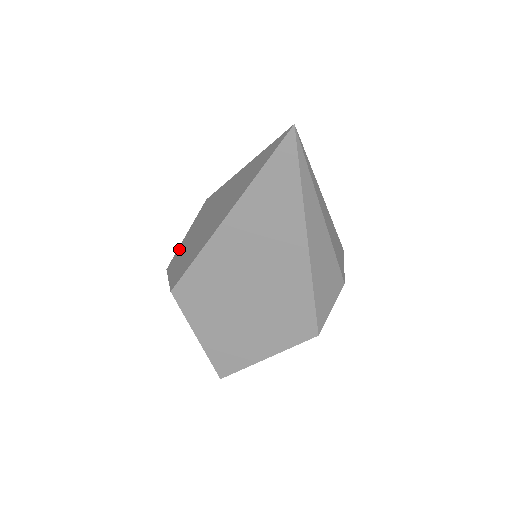
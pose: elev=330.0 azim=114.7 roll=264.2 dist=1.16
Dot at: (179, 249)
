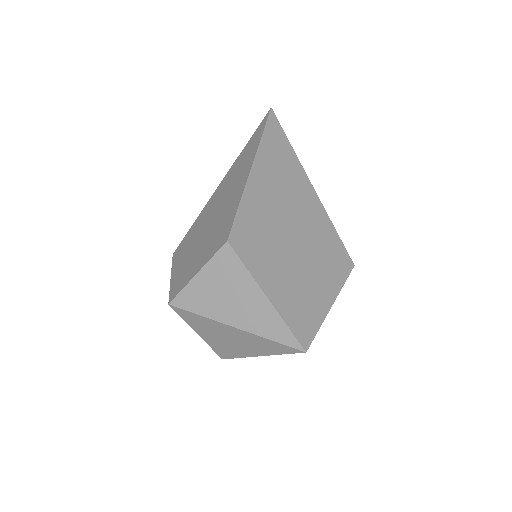
Dot at: (175, 280)
